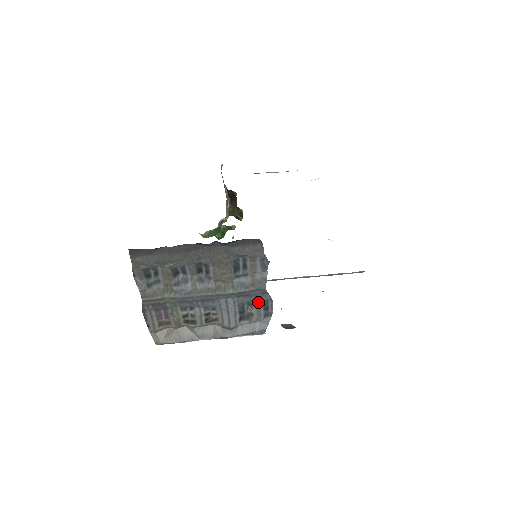
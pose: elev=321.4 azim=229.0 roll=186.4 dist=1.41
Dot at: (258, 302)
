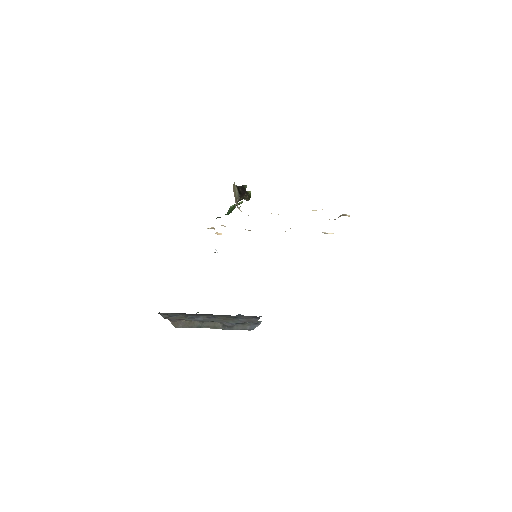
Dot at: (250, 322)
